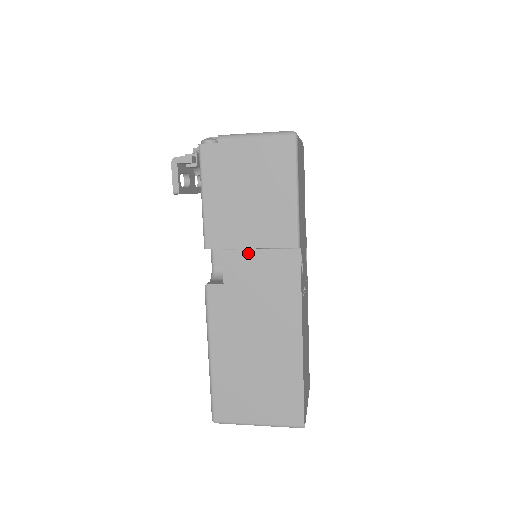
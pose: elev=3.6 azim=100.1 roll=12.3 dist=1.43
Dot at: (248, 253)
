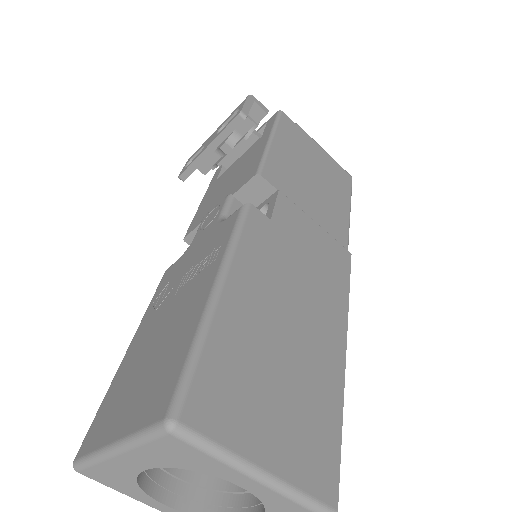
Dot at: (304, 215)
